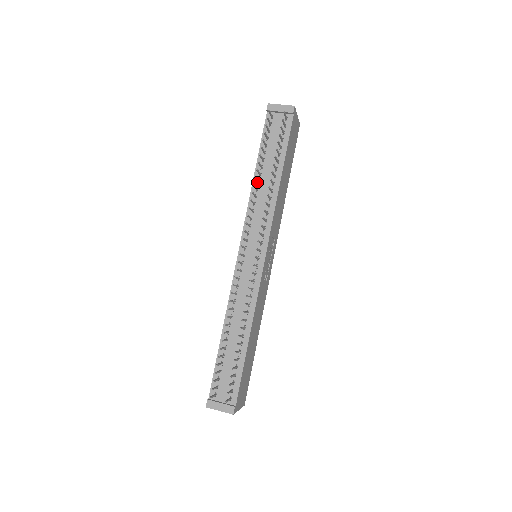
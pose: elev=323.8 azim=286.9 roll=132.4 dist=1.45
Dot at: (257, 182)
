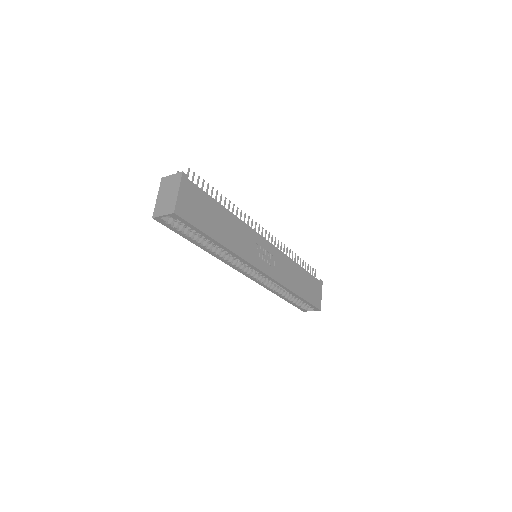
Dot at: occluded
